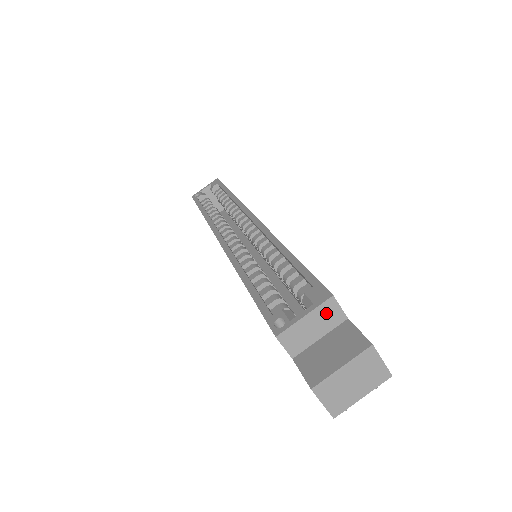
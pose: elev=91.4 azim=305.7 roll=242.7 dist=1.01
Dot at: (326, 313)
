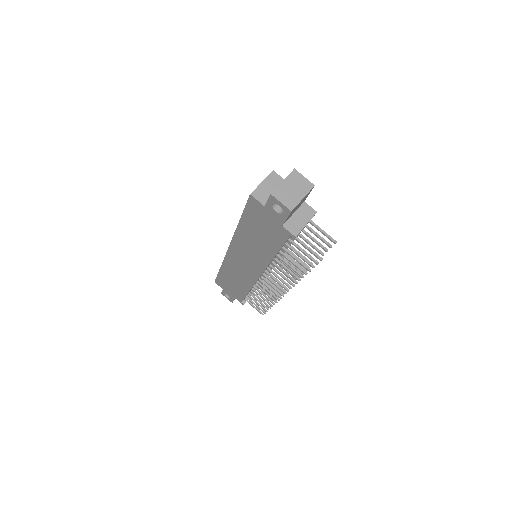
Dot at: (273, 180)
